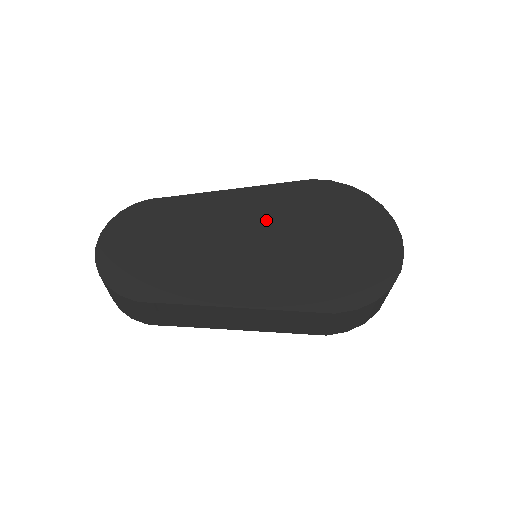
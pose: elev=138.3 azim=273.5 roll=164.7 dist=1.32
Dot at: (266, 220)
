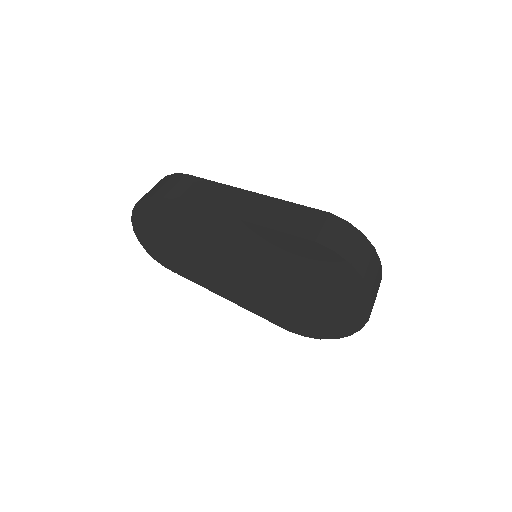
Dot at: (259, 258)
